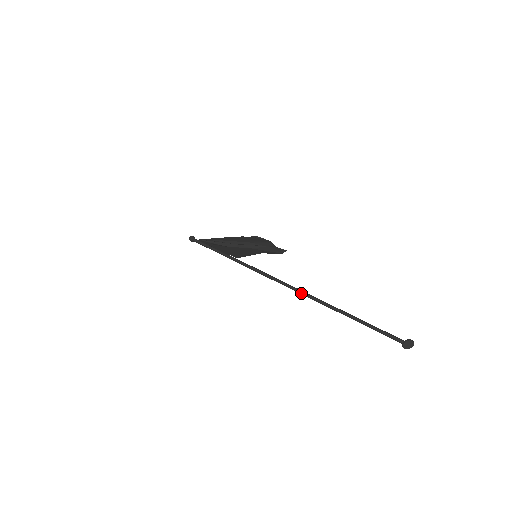
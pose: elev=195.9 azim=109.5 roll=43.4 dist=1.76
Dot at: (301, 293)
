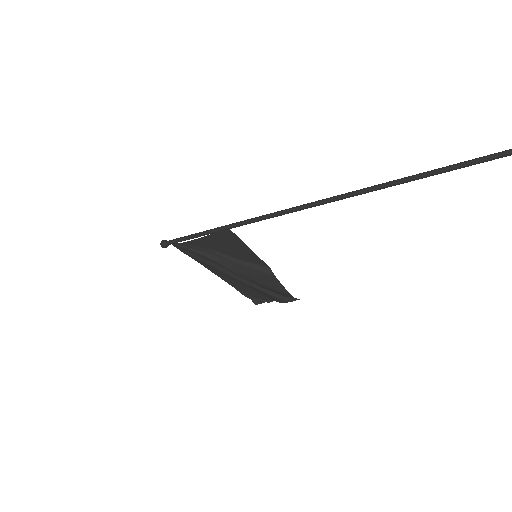
Dot at: (331, 198)
